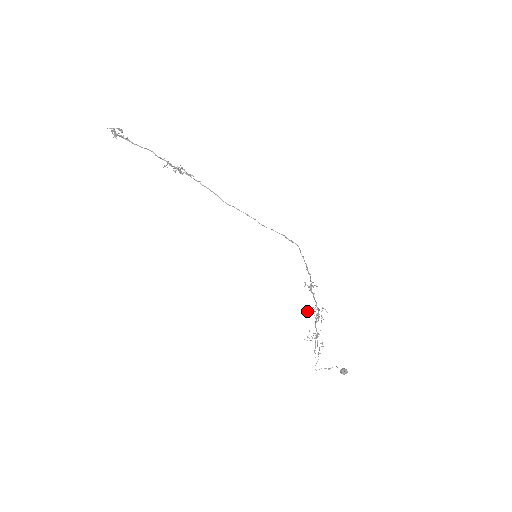
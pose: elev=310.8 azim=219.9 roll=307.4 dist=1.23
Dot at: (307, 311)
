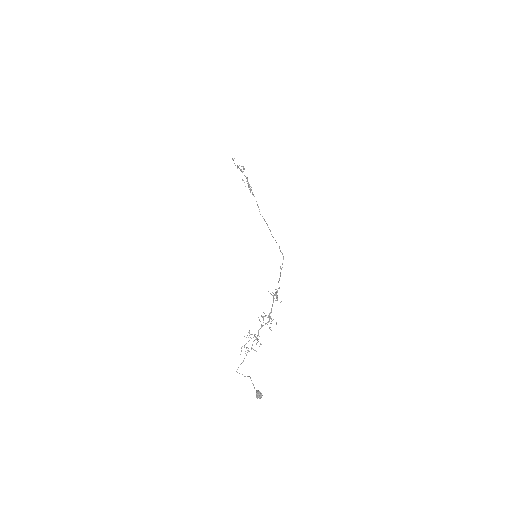
Dot at: occluded
